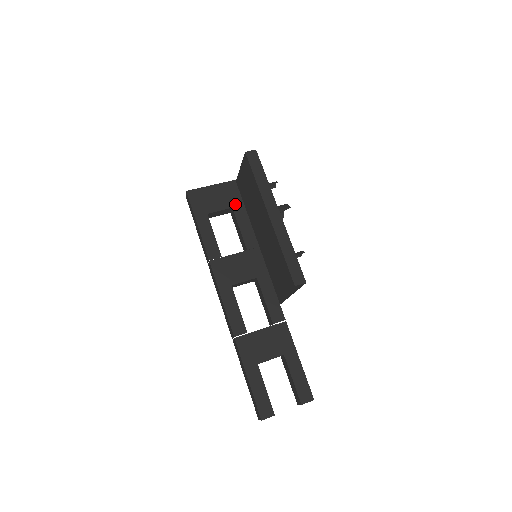
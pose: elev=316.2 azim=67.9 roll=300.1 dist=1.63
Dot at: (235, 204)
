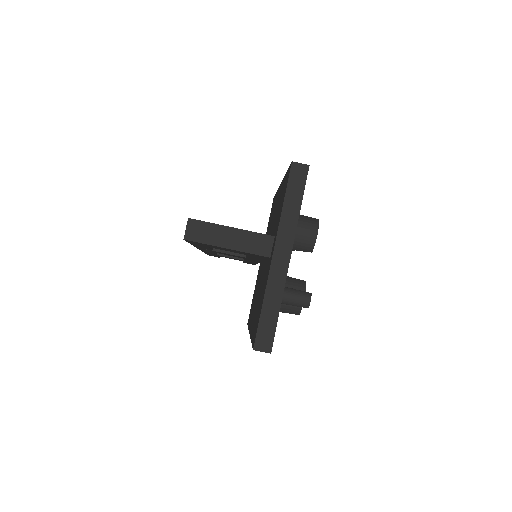
Dot at: (254, 256)
